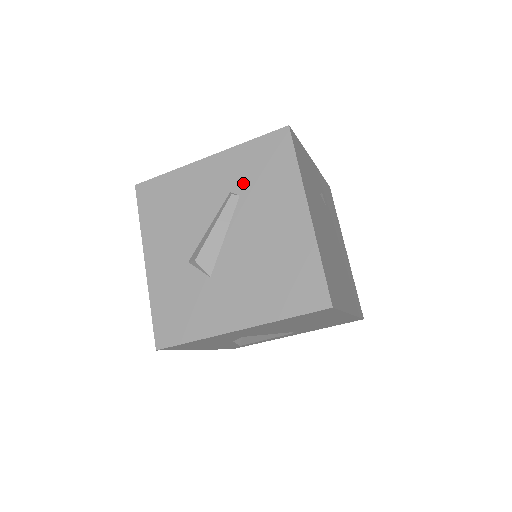
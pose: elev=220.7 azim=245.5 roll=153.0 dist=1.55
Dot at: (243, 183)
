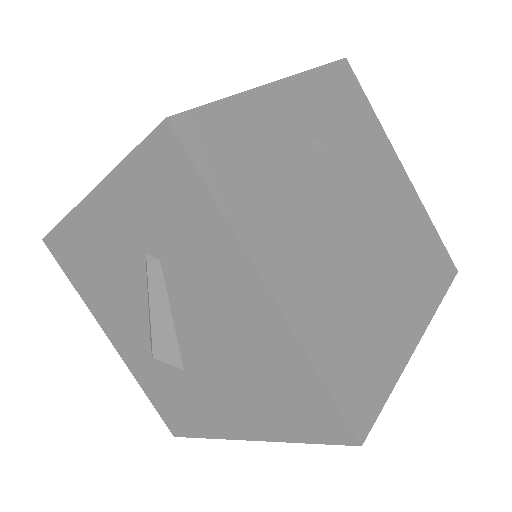
Dot at: (154, 239)
